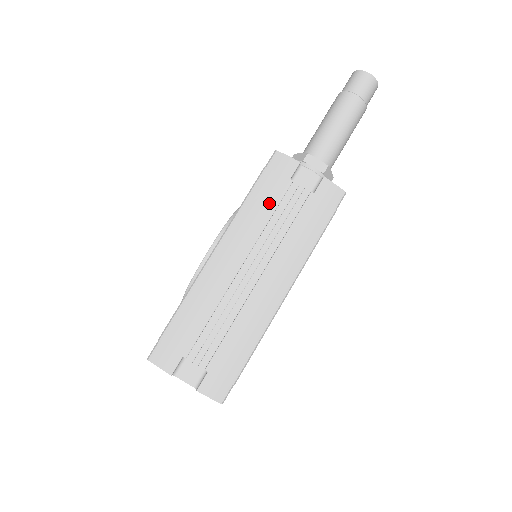
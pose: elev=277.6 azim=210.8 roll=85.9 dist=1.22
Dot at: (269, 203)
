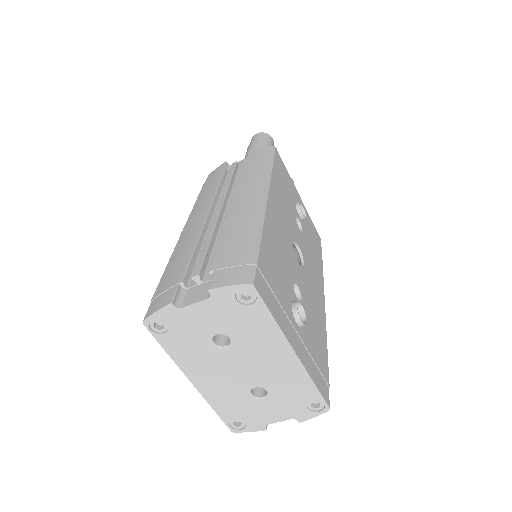
Dot at: (214, 183)
